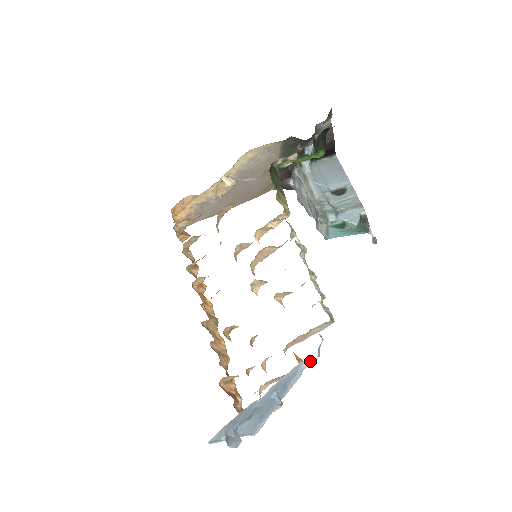
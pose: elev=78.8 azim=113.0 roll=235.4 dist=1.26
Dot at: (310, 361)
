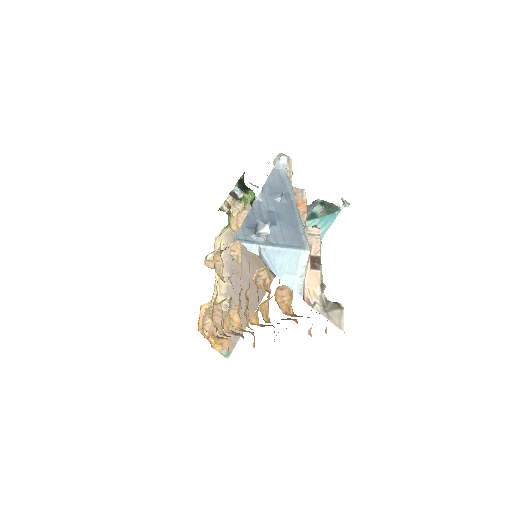
Dot at: (285, 167)
